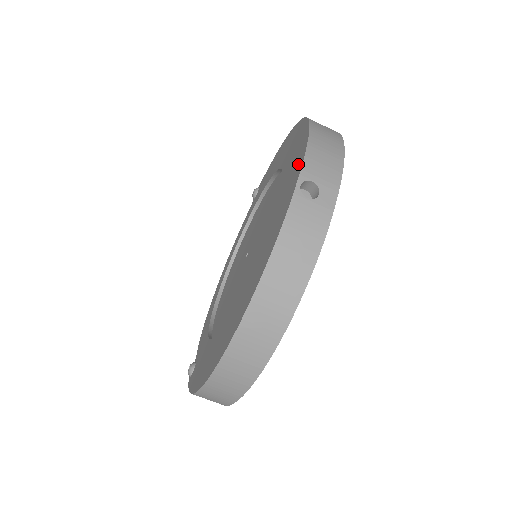
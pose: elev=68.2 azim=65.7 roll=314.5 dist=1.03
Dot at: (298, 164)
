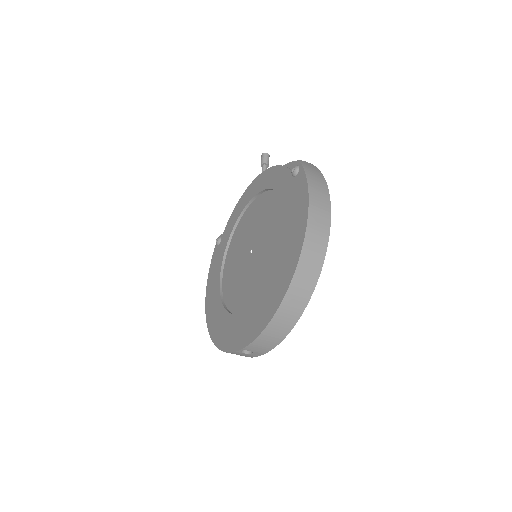
Dot at: (250, 334)
